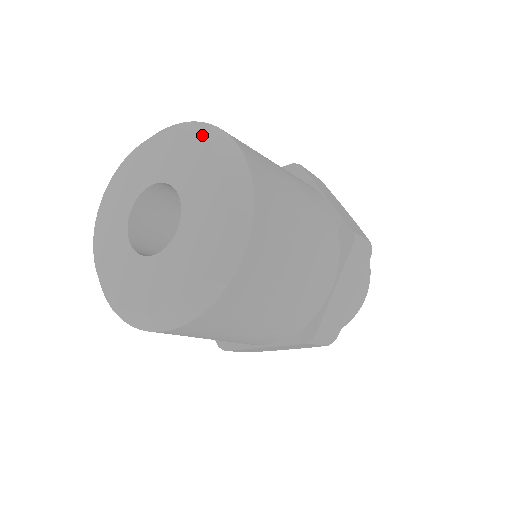
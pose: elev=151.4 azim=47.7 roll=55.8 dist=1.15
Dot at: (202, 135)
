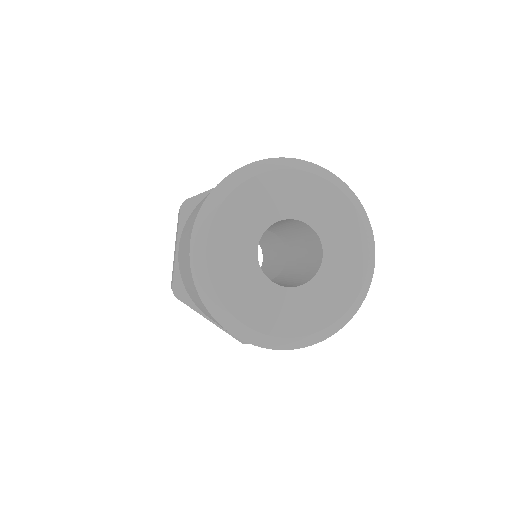
Dot at: (314, 173)
